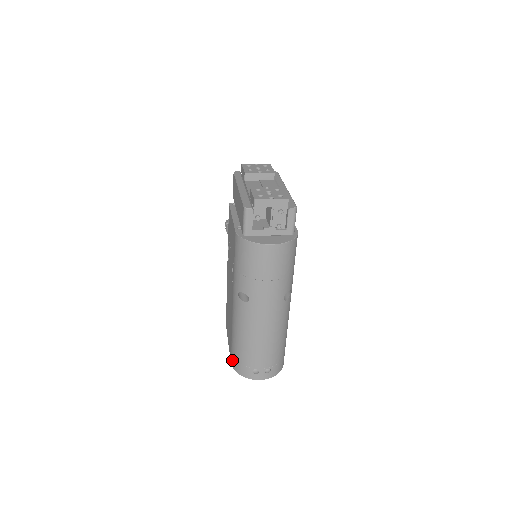
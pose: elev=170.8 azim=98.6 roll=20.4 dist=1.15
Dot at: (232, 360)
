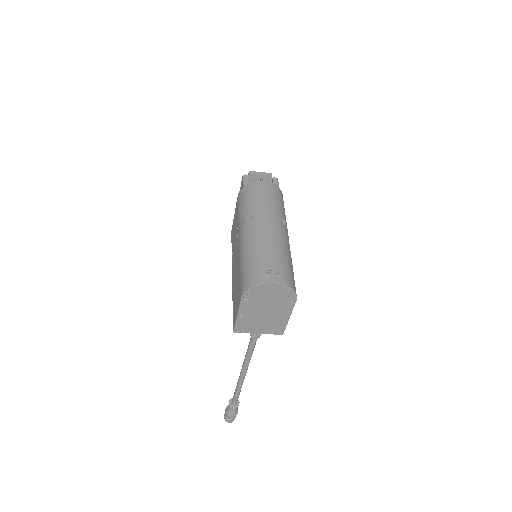
Dot at: (242, 287)
